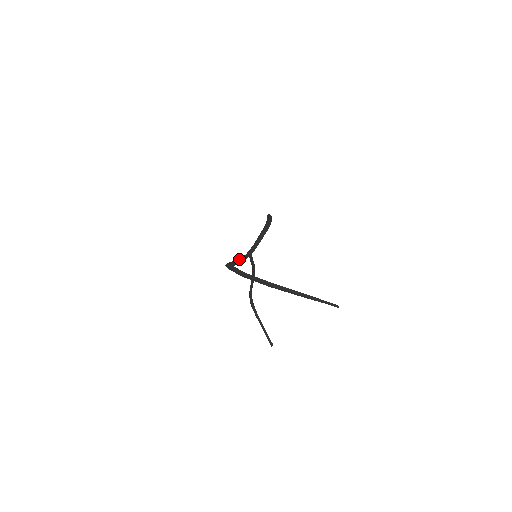
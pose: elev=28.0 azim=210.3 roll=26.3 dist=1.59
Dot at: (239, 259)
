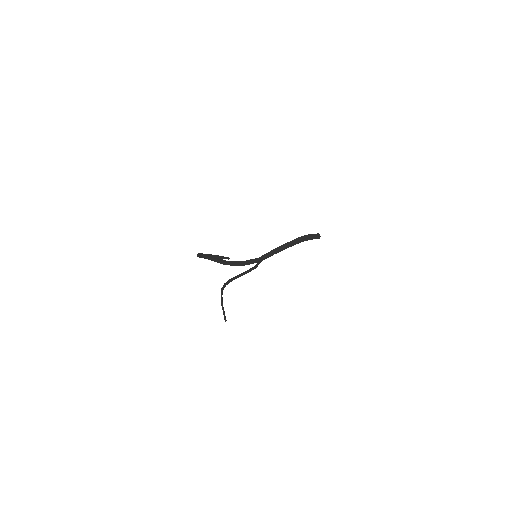
Dot at: (244, 261)
